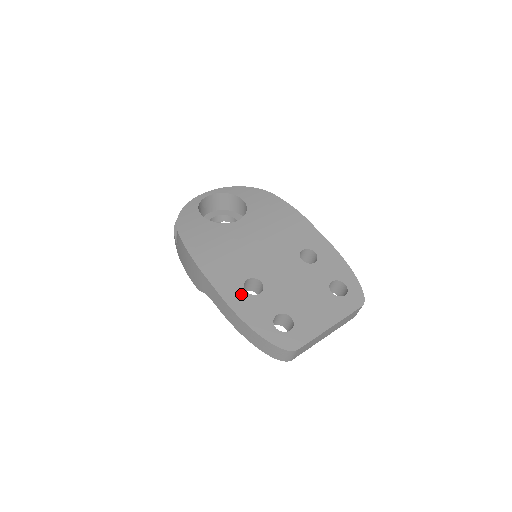
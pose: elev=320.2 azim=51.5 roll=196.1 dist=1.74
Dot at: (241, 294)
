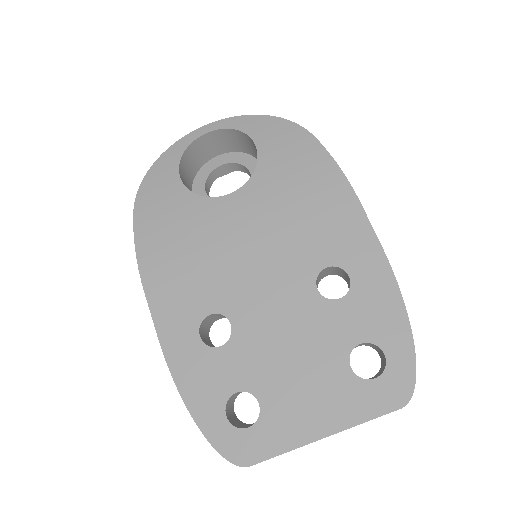
Dot at: (191, 342)
